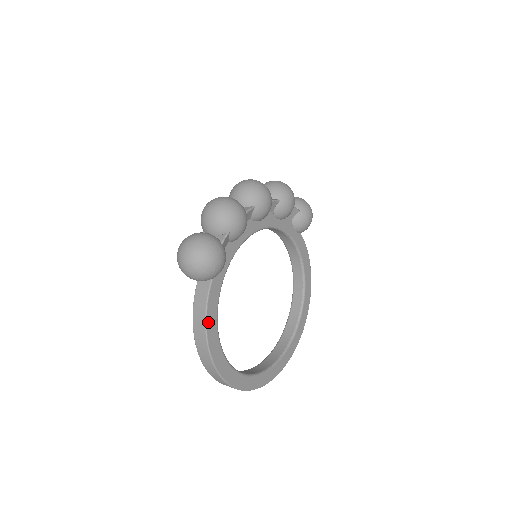
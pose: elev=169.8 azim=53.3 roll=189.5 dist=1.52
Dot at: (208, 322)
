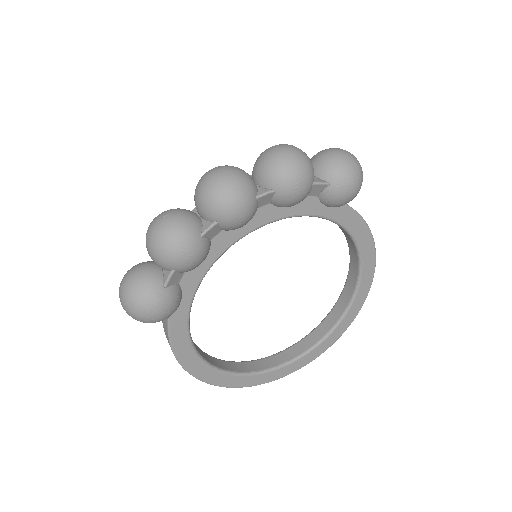
Dot at: (177, 353)
